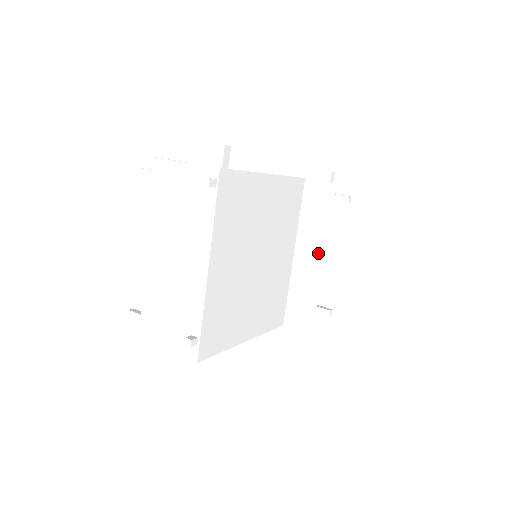
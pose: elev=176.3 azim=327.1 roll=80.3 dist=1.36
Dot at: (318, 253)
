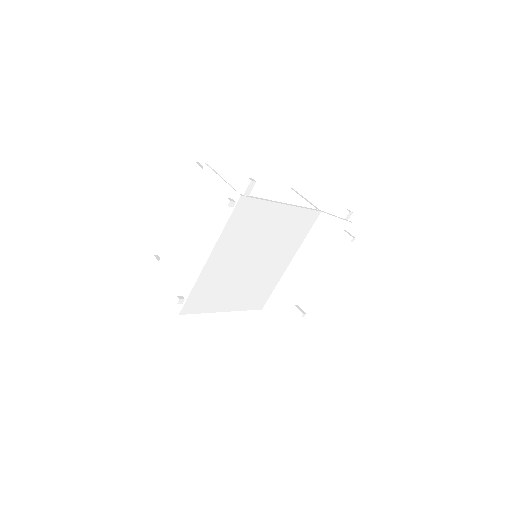
Dot at: (312, 268)
